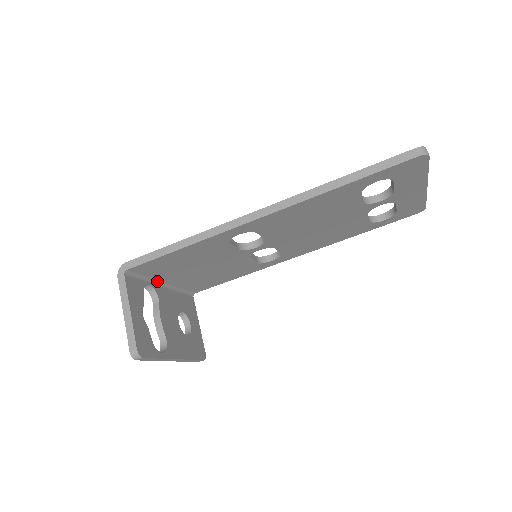
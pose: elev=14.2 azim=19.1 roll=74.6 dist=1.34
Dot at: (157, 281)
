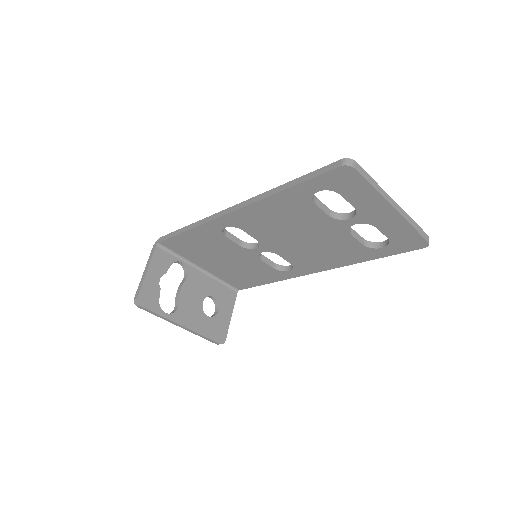
Dot at: (192, 263)
